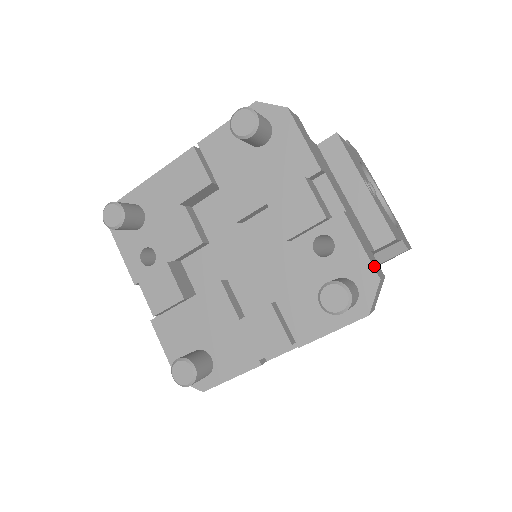
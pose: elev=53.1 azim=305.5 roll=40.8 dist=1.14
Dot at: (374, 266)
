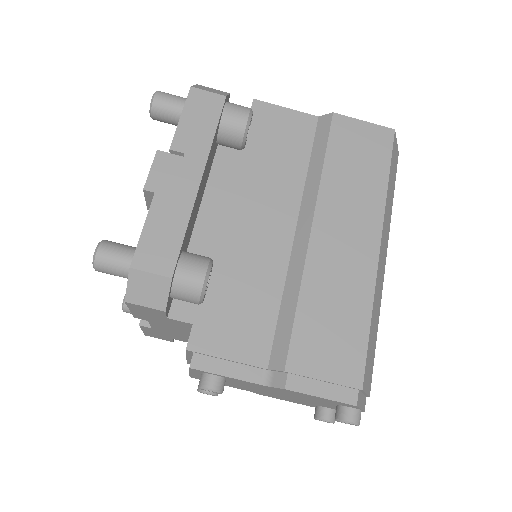
Dot at: occluded
